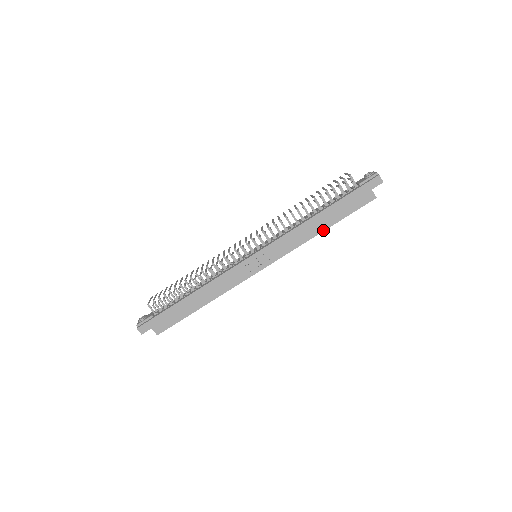
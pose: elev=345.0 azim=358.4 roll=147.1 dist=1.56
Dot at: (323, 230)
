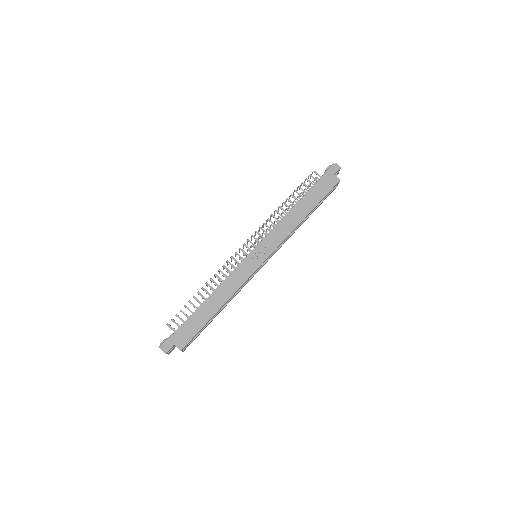
Dot at: (306, 215)
